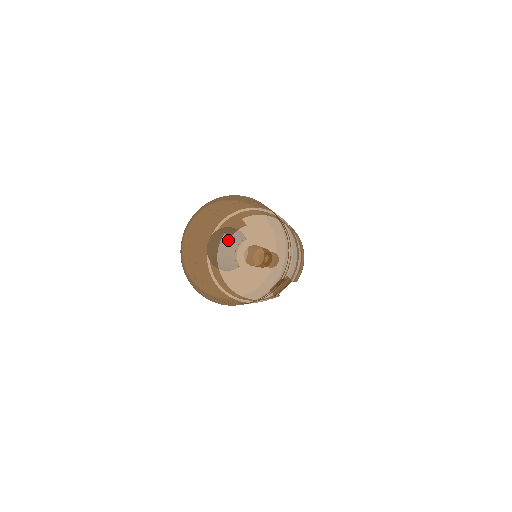
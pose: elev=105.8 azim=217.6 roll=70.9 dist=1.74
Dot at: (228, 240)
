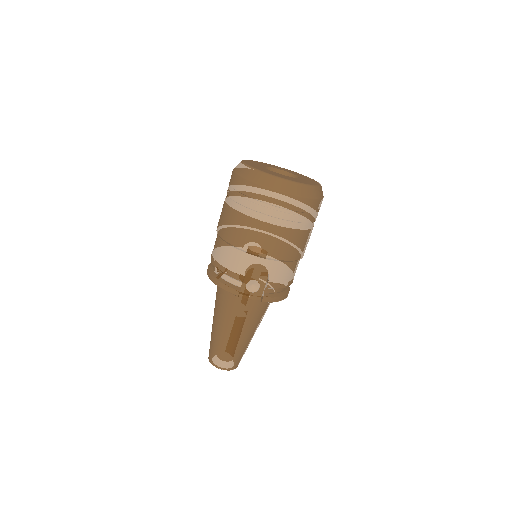
Dot at: occluded
